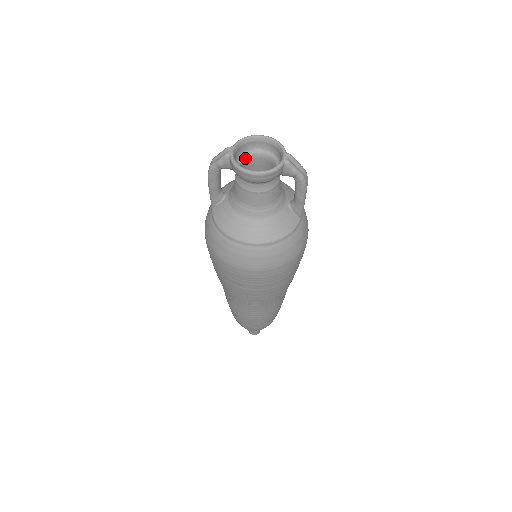
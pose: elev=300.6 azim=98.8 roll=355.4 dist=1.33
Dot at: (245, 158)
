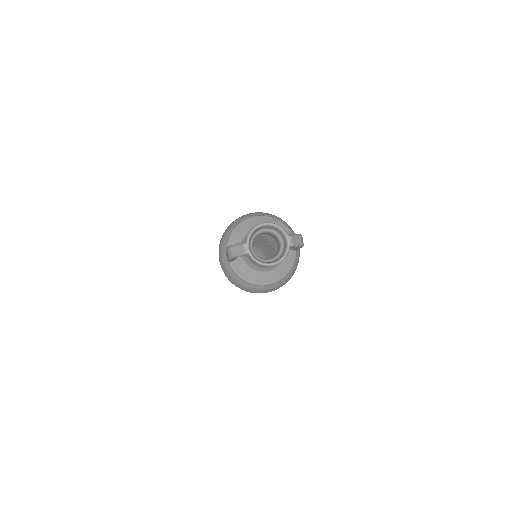
Dot at: (254, 239)
